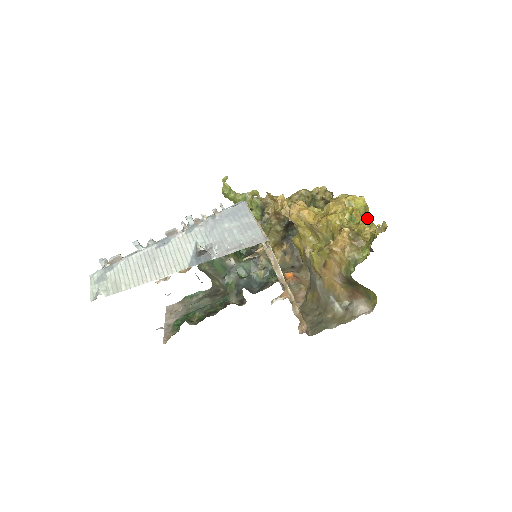
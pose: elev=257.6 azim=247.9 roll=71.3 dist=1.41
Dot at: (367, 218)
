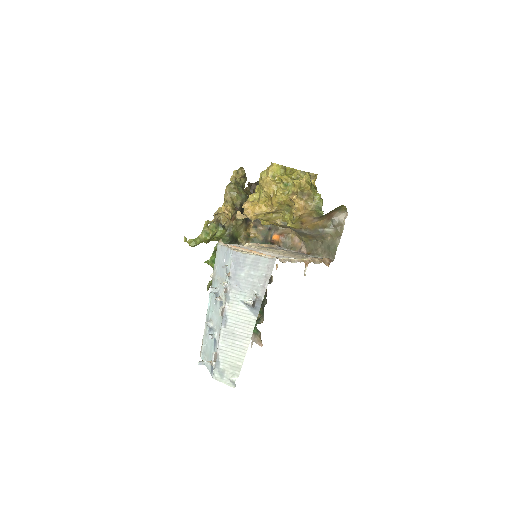
Dot at: (288, 170)
